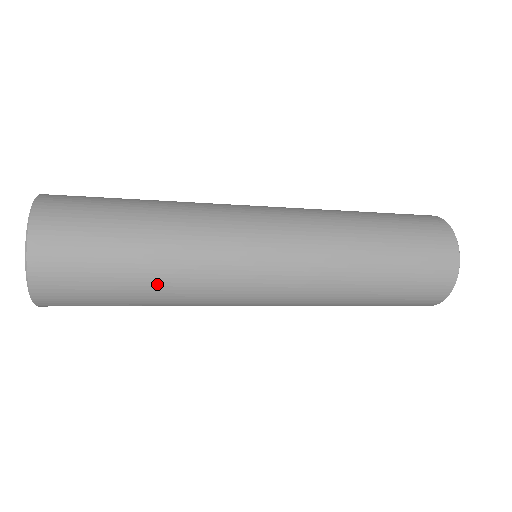
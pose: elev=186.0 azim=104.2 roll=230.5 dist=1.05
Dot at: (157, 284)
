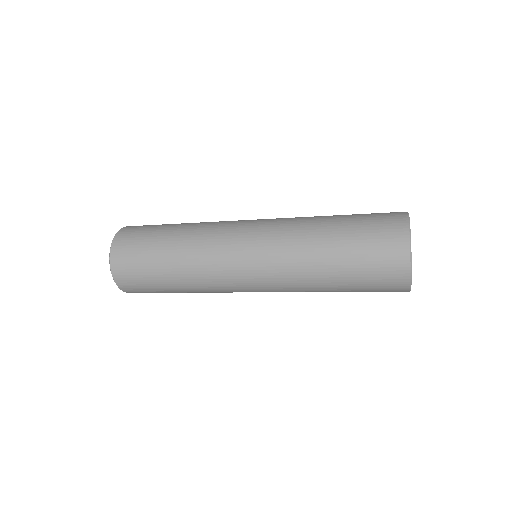
Dot at: (176, 248)
